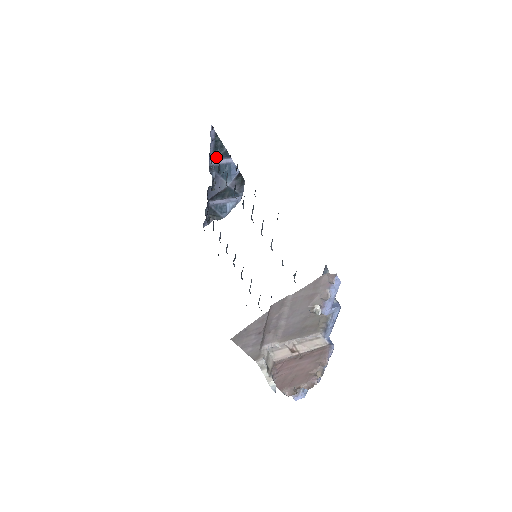
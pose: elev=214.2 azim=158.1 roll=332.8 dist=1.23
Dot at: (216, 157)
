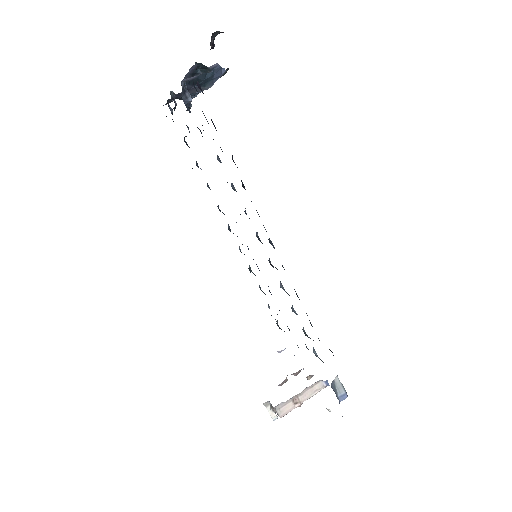
Dot at: (193, 75)
